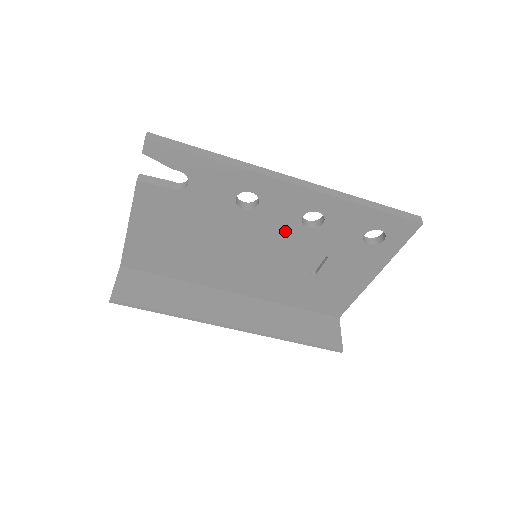
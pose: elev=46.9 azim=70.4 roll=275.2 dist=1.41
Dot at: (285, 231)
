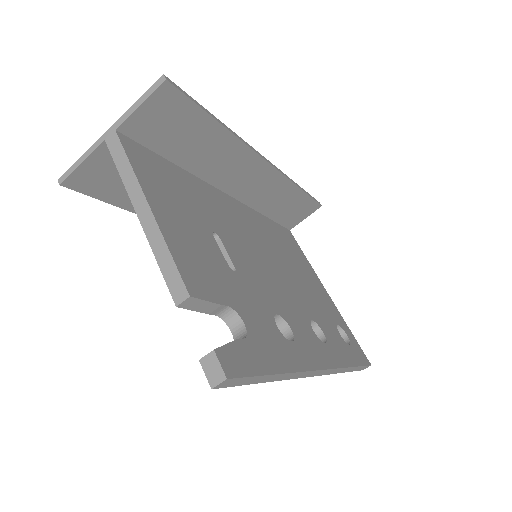
Dot at: occluded
